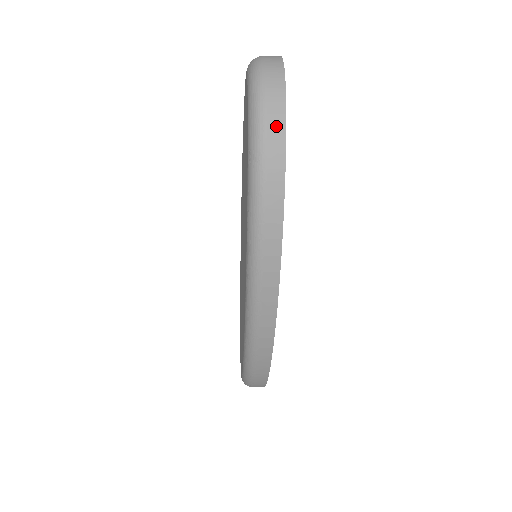
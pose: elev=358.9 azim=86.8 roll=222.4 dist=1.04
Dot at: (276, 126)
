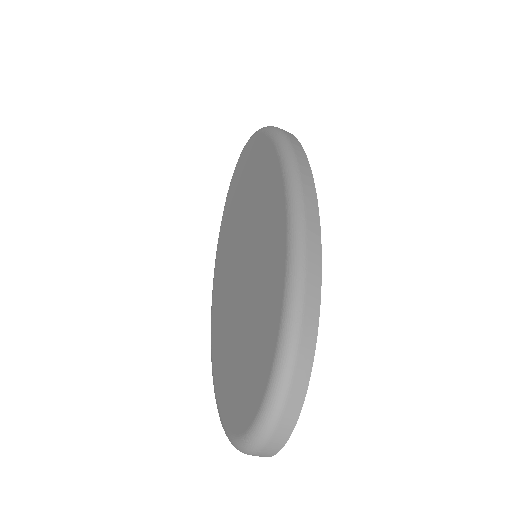
Dot at: occluded
